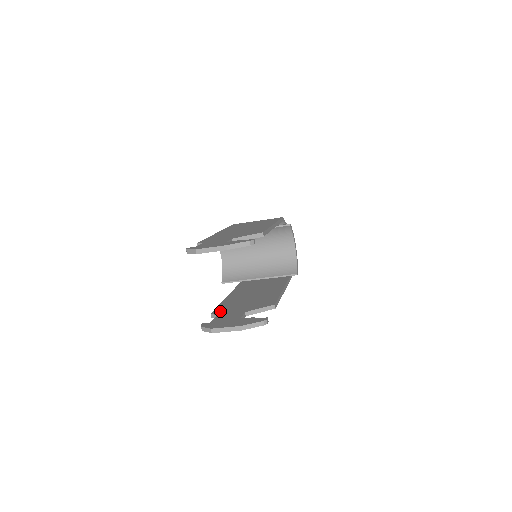
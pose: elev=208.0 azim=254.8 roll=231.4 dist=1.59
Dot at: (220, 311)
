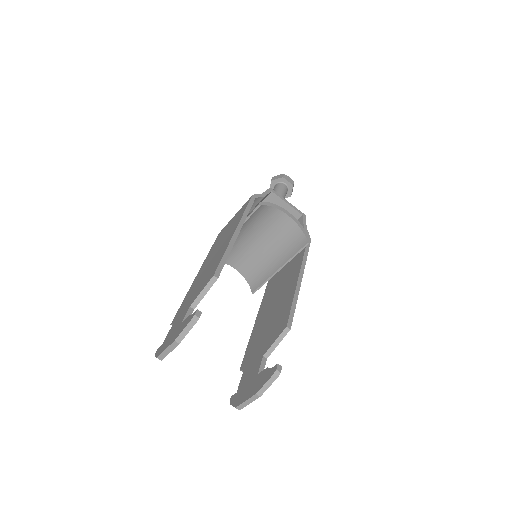
Dot at: (246, 361)
